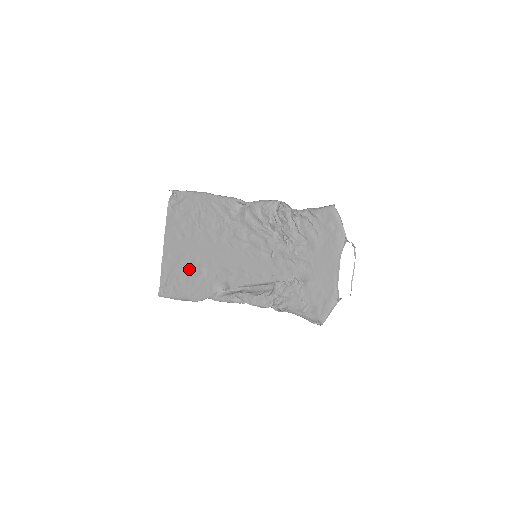
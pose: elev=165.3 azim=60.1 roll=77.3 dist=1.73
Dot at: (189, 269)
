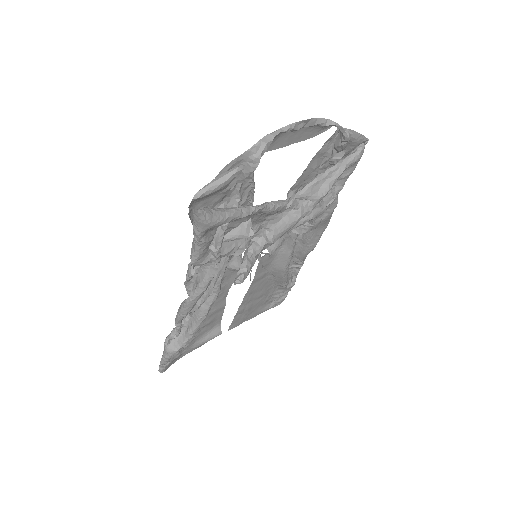
Dot at: (205, 325)
